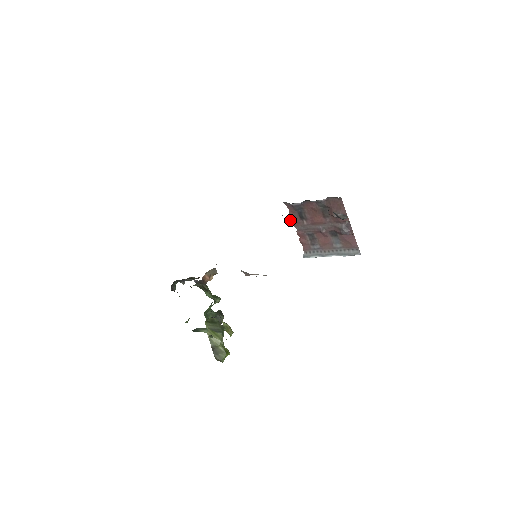
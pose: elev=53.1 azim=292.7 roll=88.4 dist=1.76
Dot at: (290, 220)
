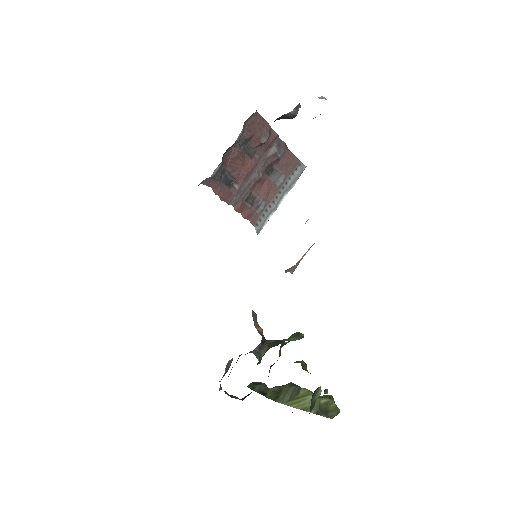
Dot at: occluded
